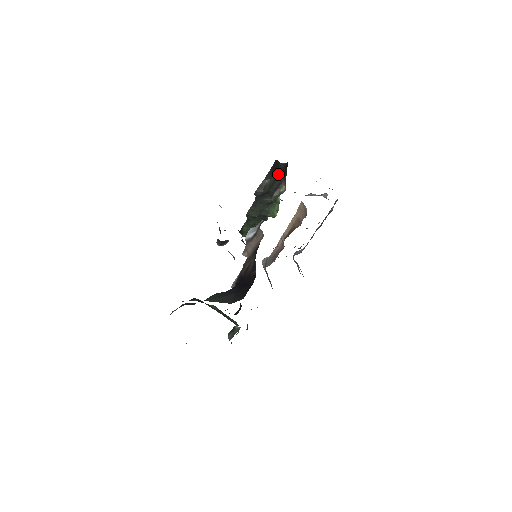
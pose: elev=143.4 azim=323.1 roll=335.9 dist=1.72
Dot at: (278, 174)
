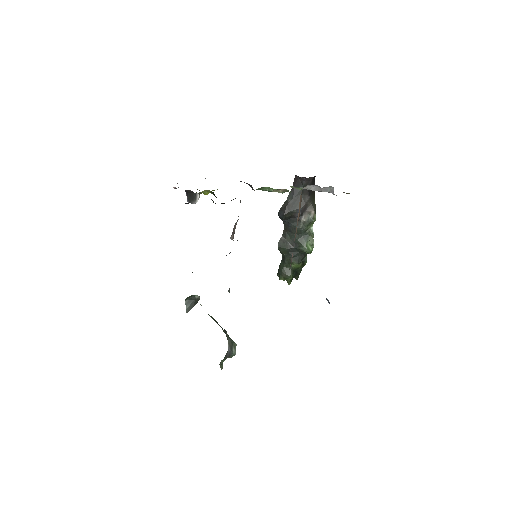
Dot at: occluded
